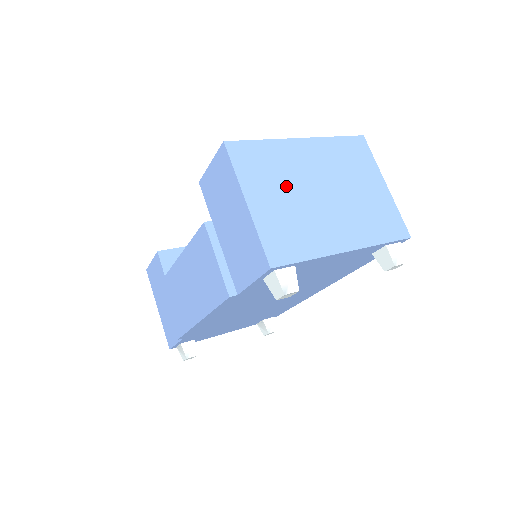
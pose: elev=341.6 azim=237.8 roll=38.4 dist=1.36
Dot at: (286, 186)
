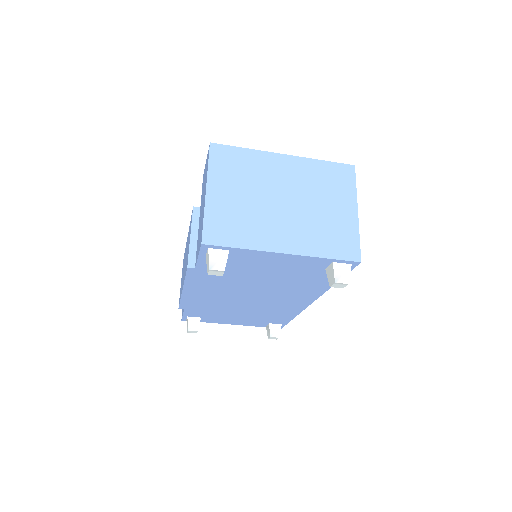
Dot at: (250, 188)
